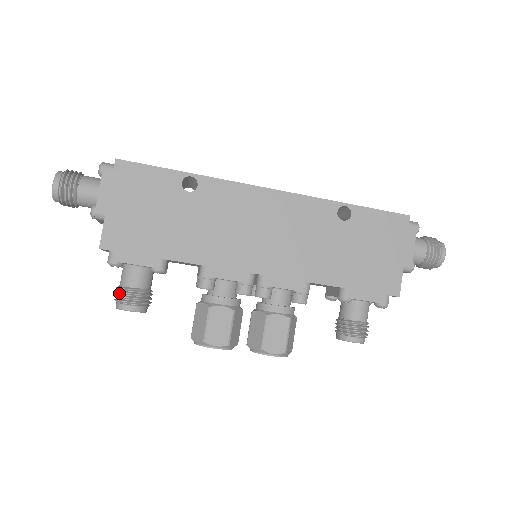
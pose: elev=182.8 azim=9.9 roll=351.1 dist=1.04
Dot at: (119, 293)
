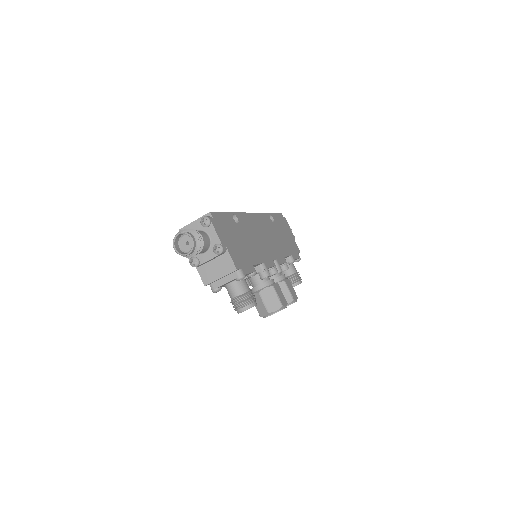
Dot at: (245, 298)
